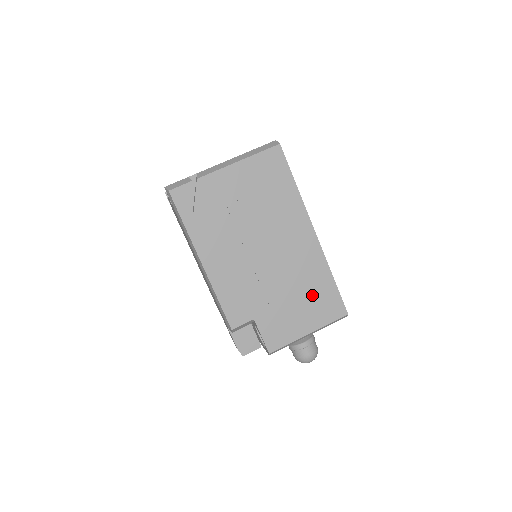
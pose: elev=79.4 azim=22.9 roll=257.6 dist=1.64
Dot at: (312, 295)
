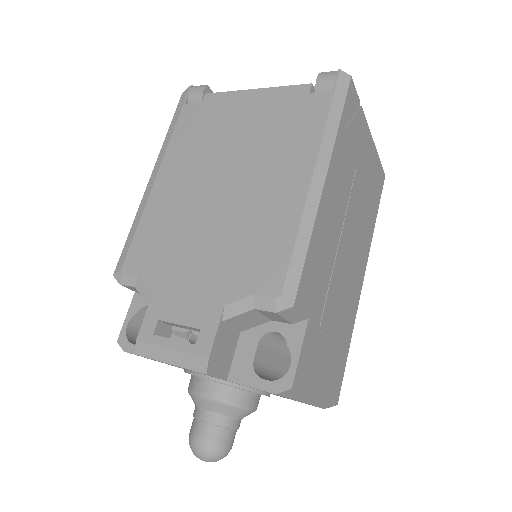
Dot at: (338, 348)
